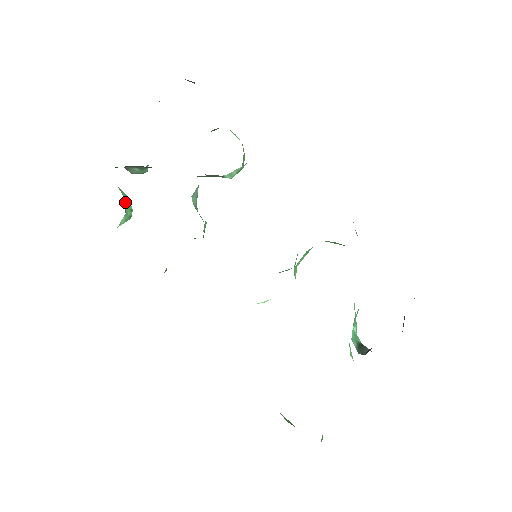
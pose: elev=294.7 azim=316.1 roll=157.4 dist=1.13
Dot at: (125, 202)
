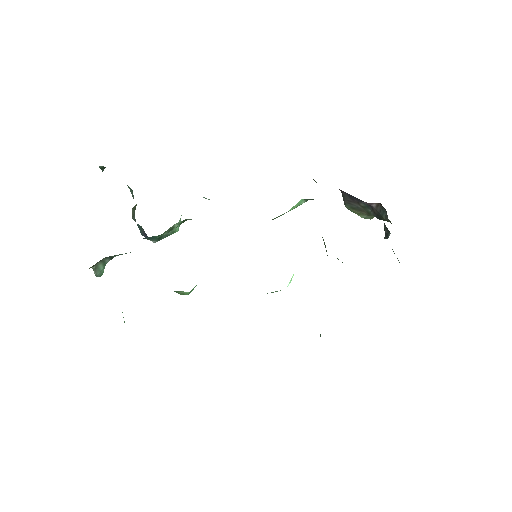
Dot at: occluded
